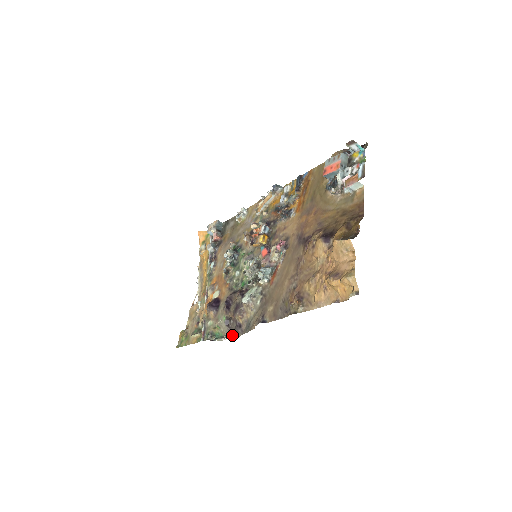
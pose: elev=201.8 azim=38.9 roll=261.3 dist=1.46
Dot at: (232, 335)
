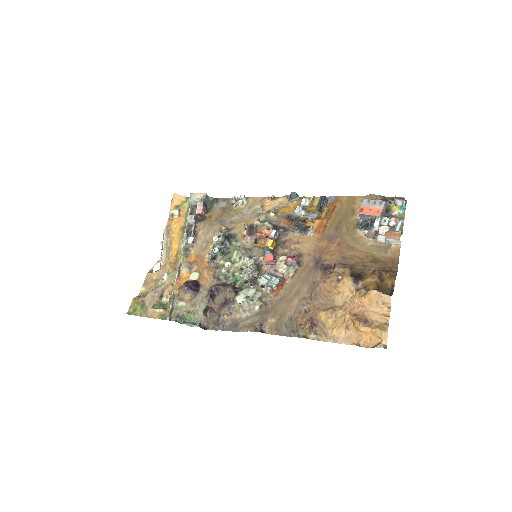
Dot at: (207, 326)
